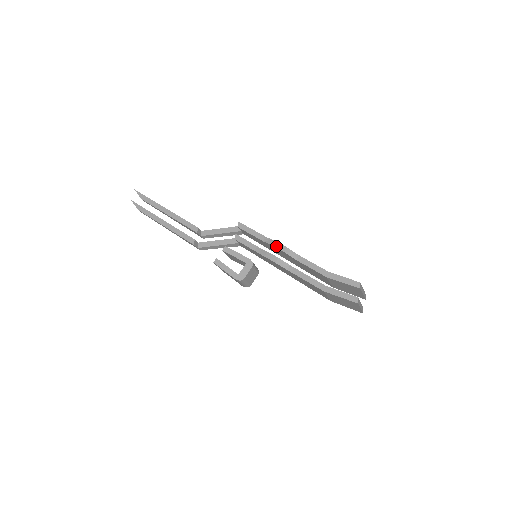
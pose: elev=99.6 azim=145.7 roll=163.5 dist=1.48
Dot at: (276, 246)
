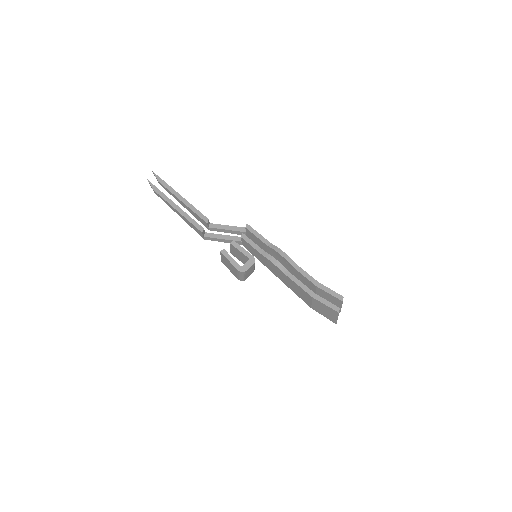
Dot at: (278, 251)
